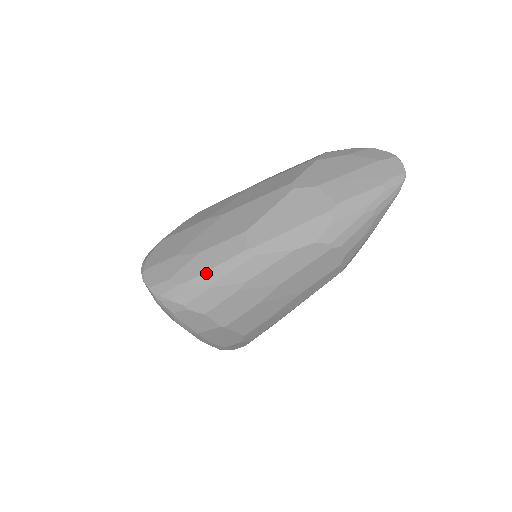
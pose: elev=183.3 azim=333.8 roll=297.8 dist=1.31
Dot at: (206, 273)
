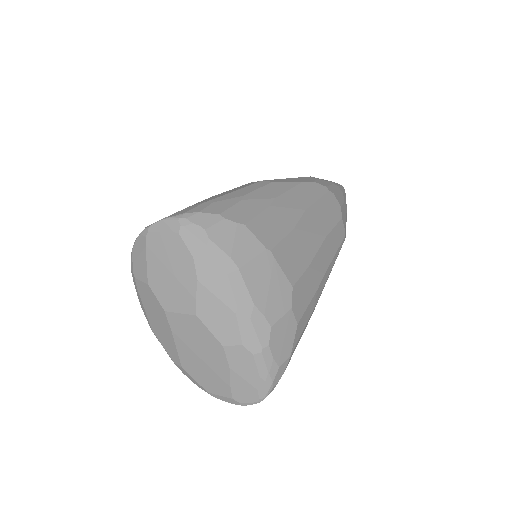
Dot at: (230, 193)
